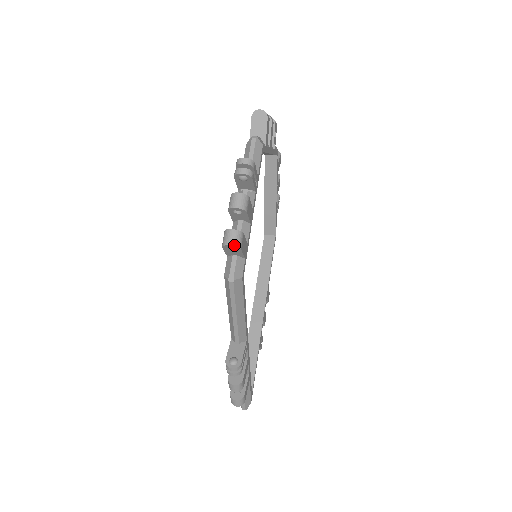
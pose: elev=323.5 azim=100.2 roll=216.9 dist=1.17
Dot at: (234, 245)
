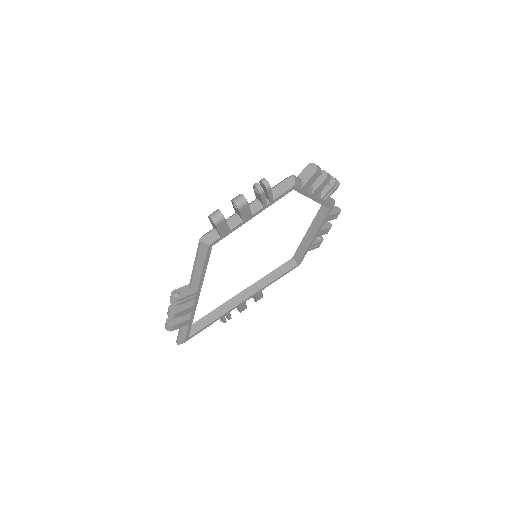
Dot at: (213, 220)
